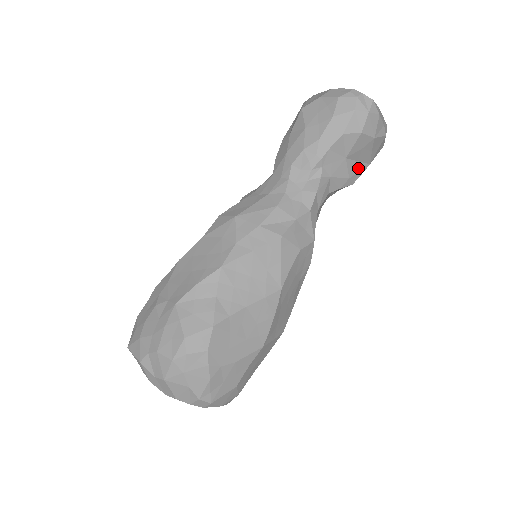
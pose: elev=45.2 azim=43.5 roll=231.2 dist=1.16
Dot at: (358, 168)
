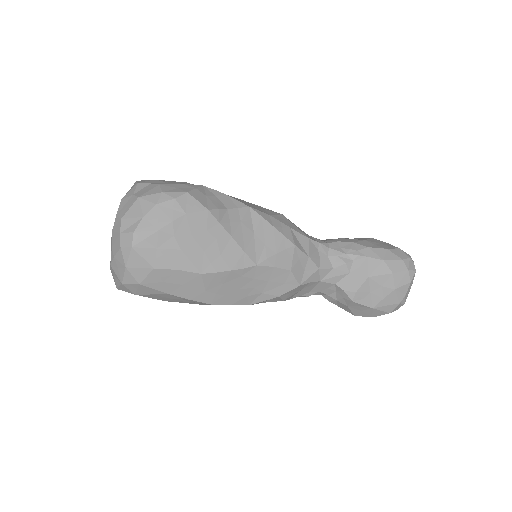
Dot at: (366, 297)
